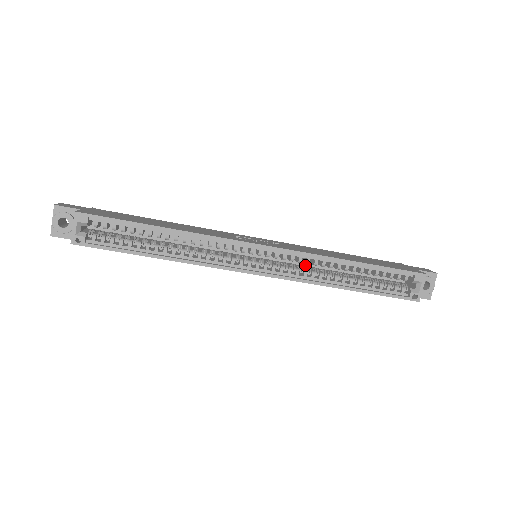
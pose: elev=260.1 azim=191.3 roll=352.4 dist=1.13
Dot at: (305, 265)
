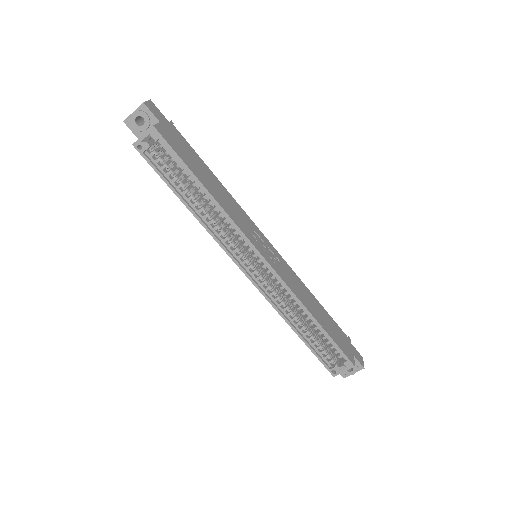
Dot at: occluded
